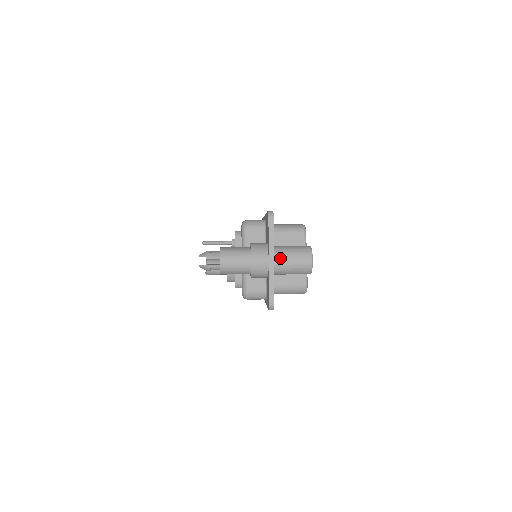
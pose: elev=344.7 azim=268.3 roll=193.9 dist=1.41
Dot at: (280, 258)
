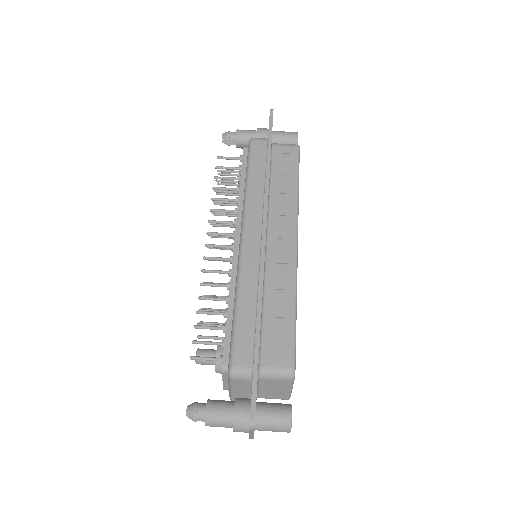
Dot at: (260, 430)
